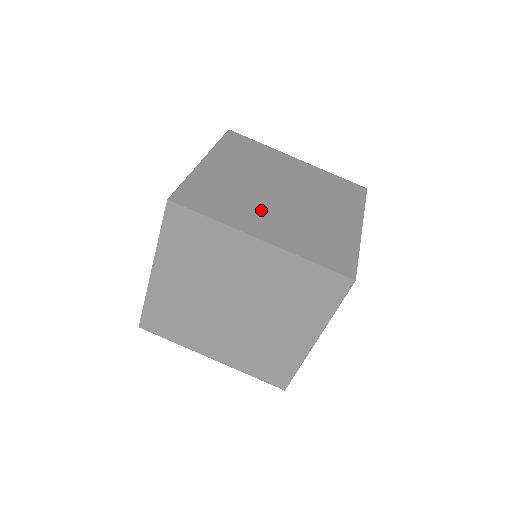
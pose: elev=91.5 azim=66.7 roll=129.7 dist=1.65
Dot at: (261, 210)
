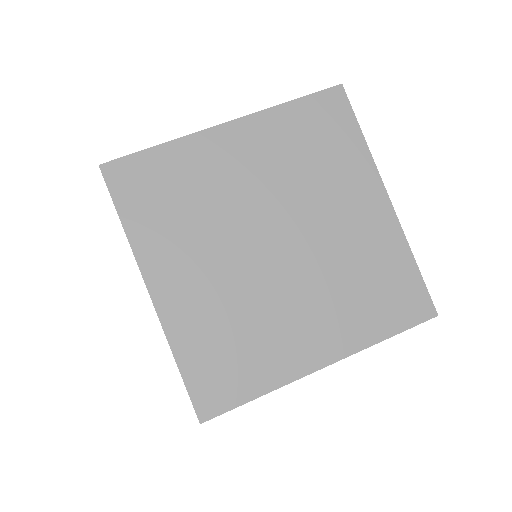
Dot at: (206, 251)
